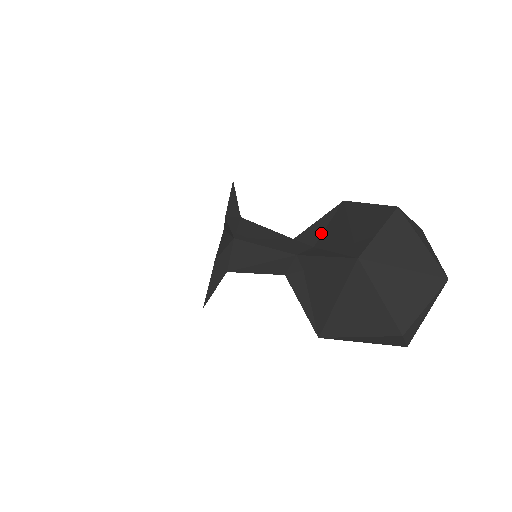
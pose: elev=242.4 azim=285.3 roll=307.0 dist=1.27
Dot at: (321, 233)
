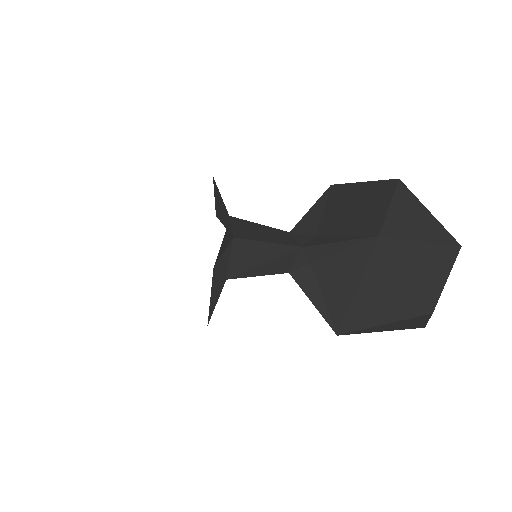
Dot at: (319, 221)
